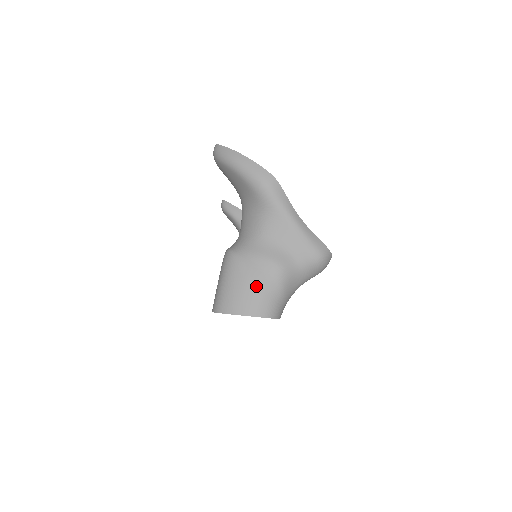
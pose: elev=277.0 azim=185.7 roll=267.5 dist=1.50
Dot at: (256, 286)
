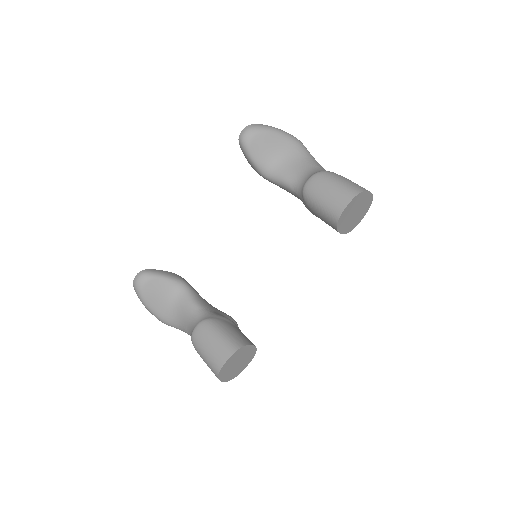
Dot at: occluded
